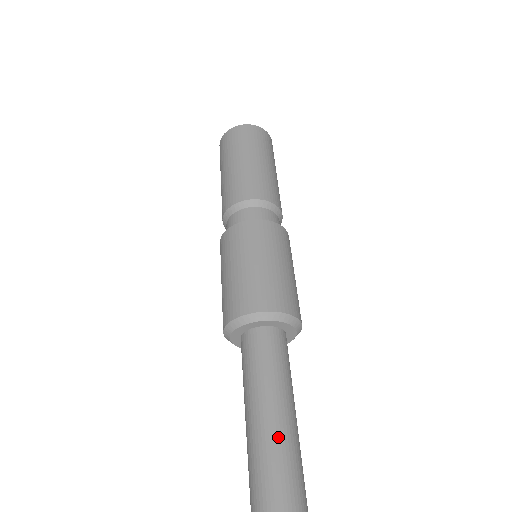
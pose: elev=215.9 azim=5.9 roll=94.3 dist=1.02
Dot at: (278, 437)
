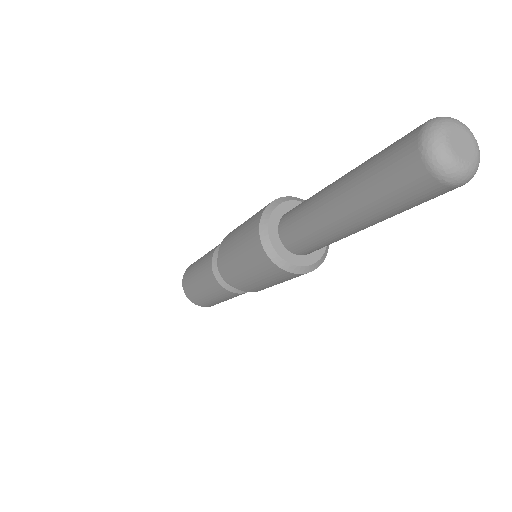
Dot at: (349, 172)
